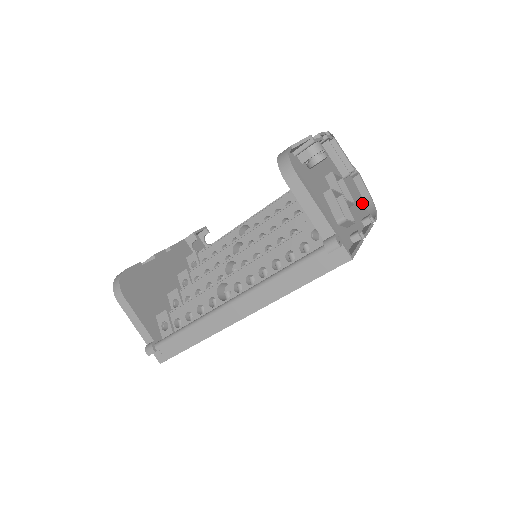
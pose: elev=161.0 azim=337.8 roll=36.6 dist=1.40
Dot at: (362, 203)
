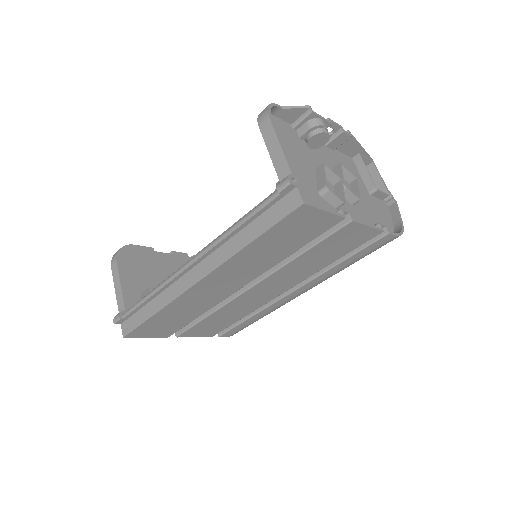
Dot at: (388, 225)
